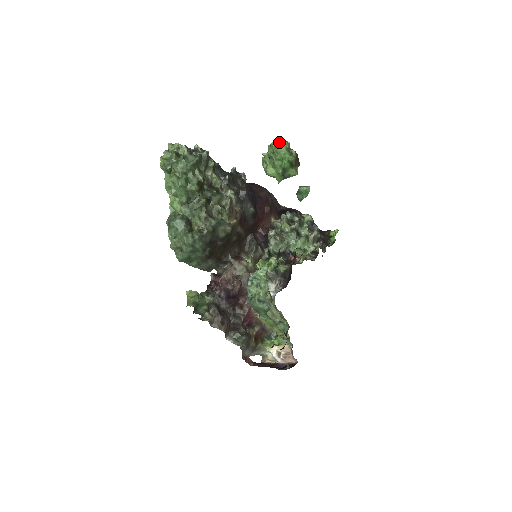
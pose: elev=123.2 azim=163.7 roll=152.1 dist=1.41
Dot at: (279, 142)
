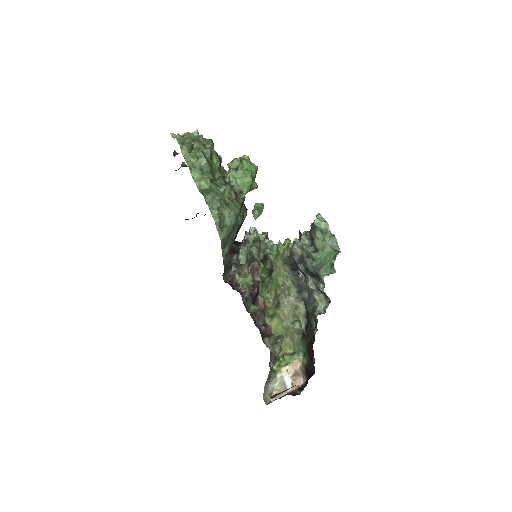
Dot at: (241, 157)
